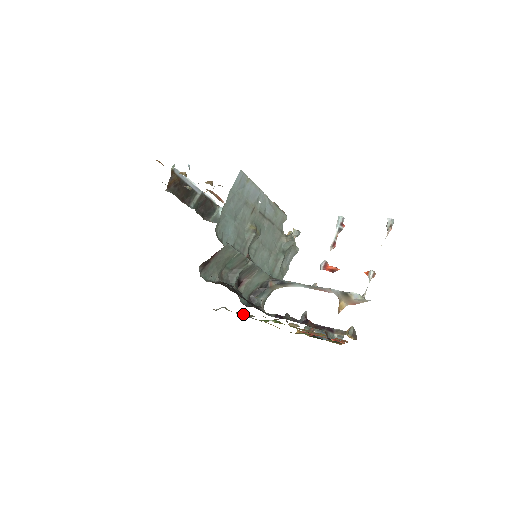
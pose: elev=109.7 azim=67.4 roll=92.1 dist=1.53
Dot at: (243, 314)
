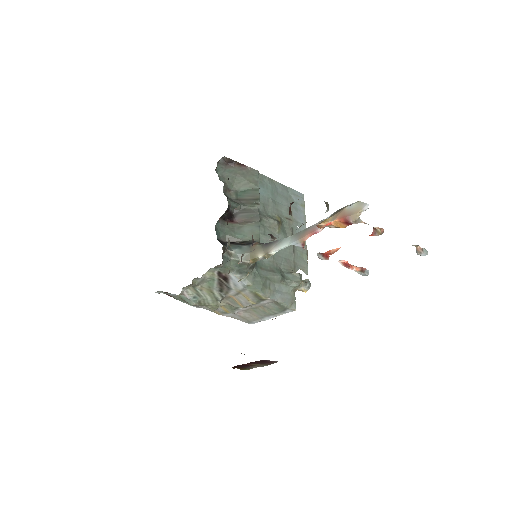
Dot at: occluded
